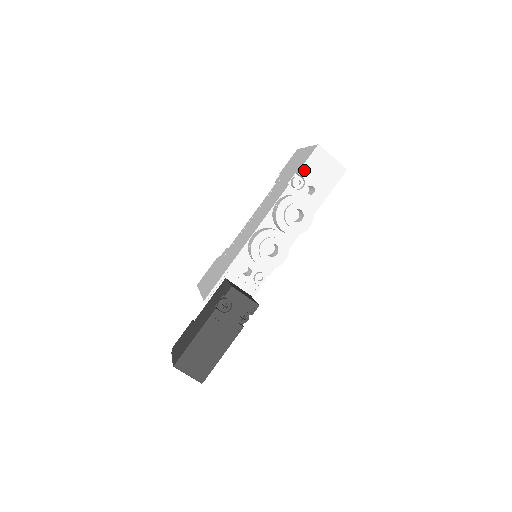
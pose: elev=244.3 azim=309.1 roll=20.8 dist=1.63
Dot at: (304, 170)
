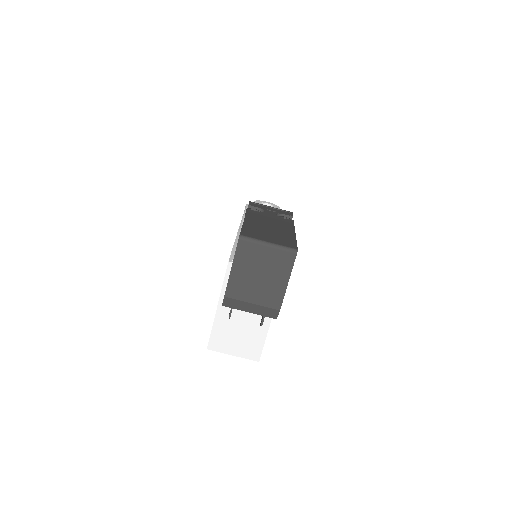
Dot at: occluded
